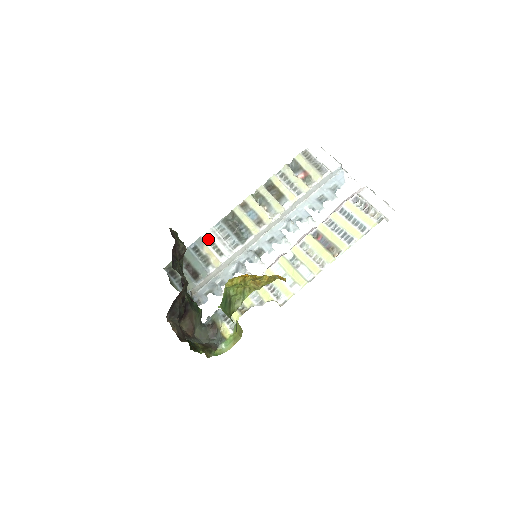
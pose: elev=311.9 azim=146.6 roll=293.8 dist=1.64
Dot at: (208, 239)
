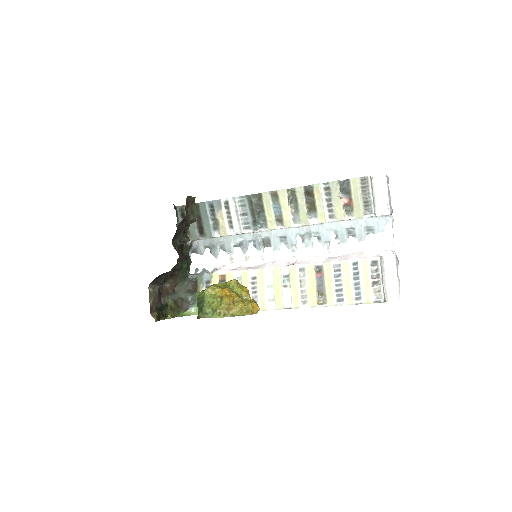
Dot at: (227, 205)
